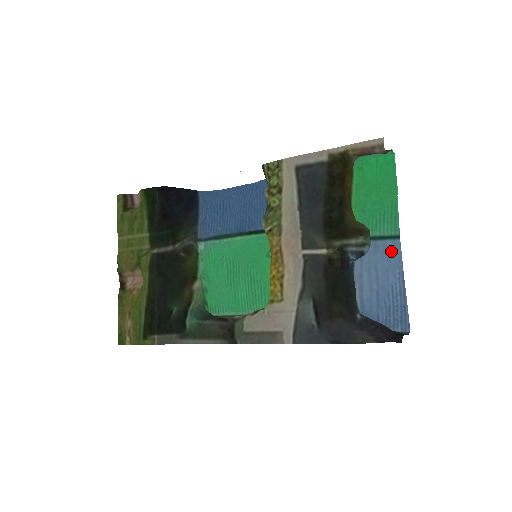
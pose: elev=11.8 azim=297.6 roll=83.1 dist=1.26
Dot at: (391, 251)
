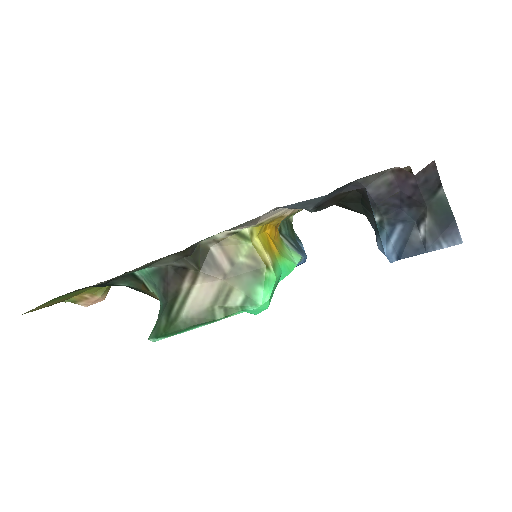
Dot at: occluded
